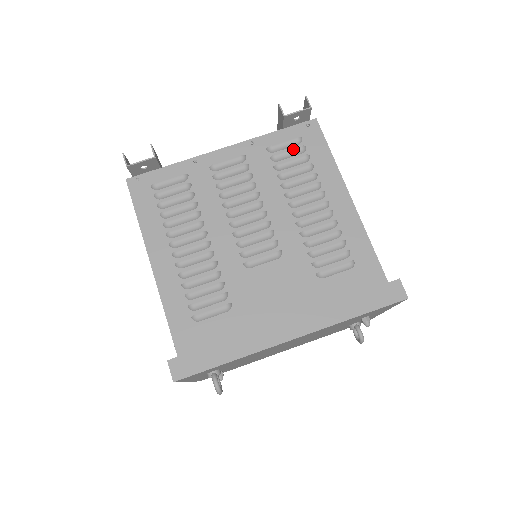
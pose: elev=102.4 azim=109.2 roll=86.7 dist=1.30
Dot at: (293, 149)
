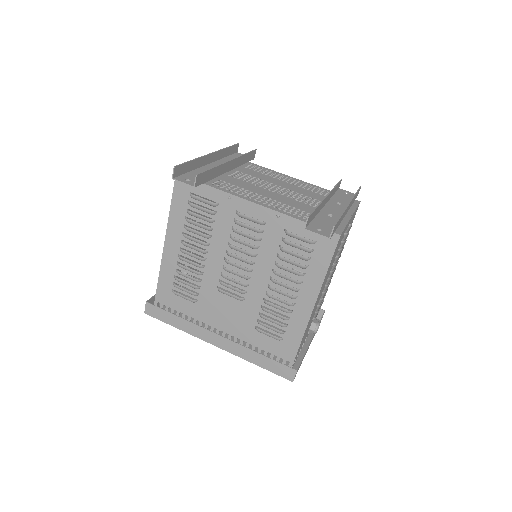
Dot at: (301, 246)
